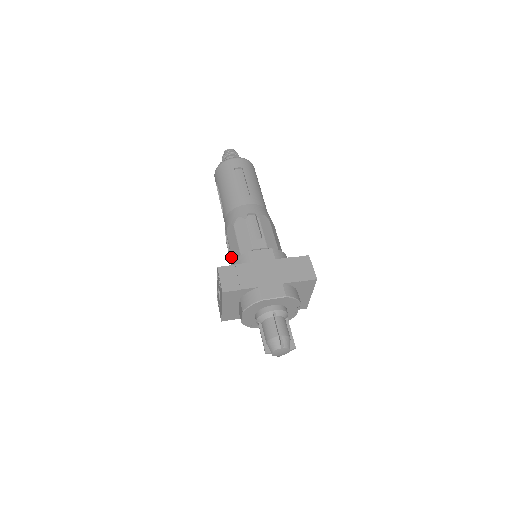
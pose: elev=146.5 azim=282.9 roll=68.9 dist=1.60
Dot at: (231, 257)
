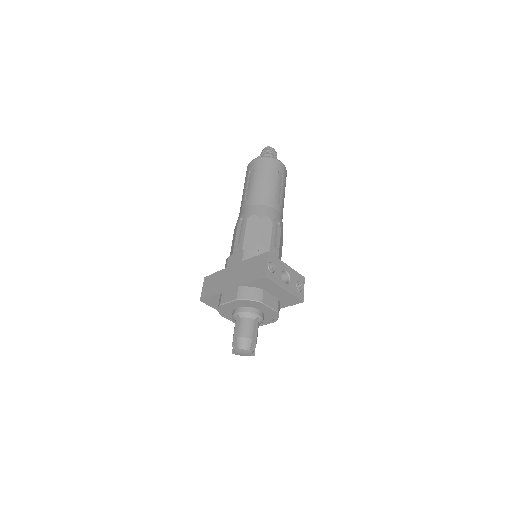
Dot at: occluded
